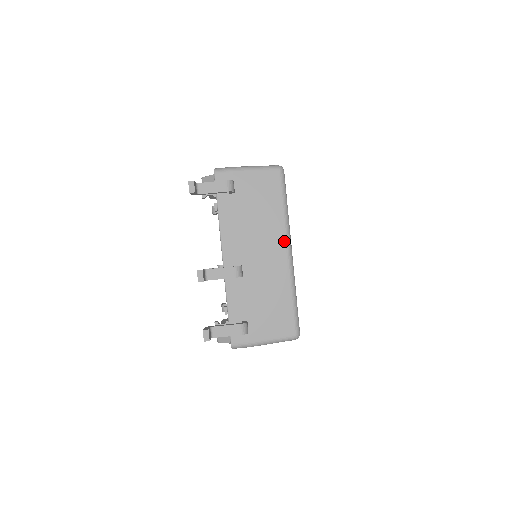
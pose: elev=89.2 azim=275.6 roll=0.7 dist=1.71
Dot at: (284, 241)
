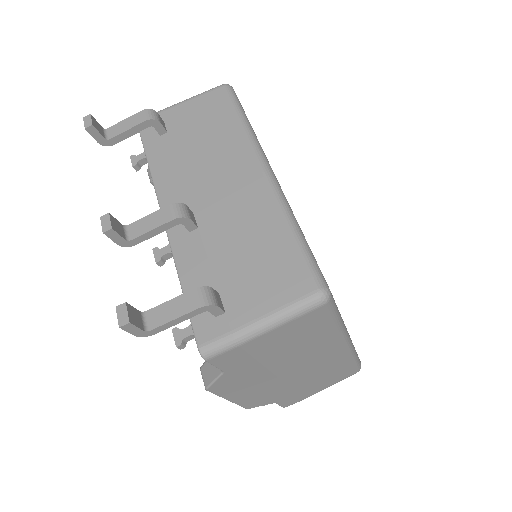
Dot at: (253, 158)
